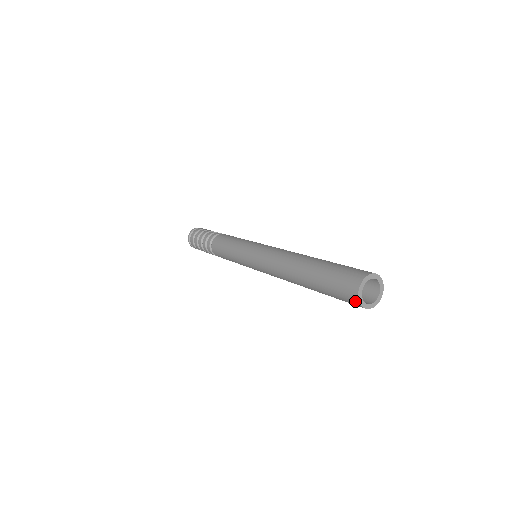
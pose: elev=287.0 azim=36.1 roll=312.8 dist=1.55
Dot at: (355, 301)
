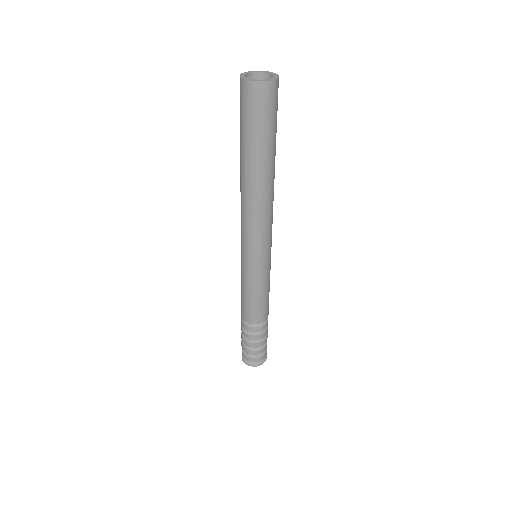
Dot at: (259, 88)
